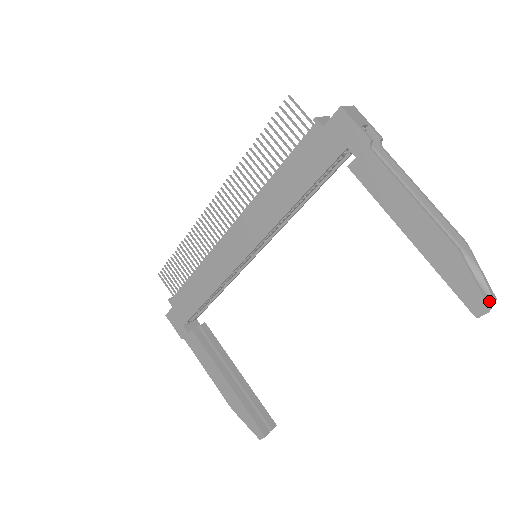
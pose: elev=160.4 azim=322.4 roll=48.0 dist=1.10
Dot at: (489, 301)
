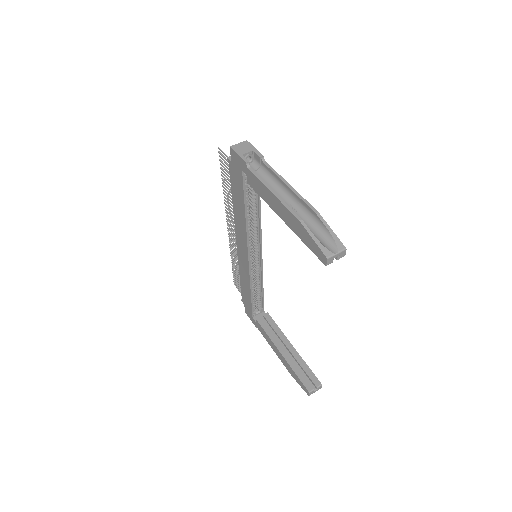
Dot at: (329, 251)
